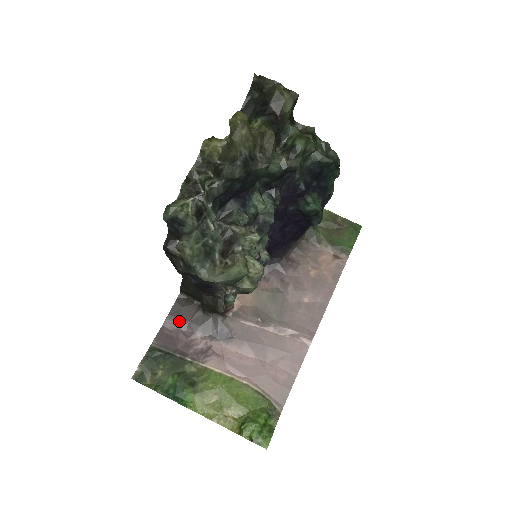
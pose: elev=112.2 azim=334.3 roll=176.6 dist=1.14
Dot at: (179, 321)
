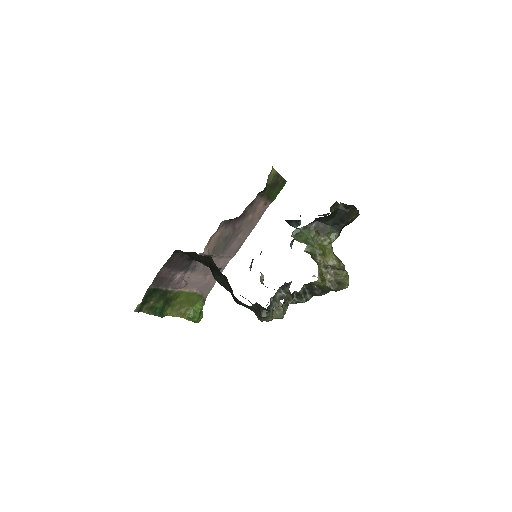
Dot at: (169, 267)
